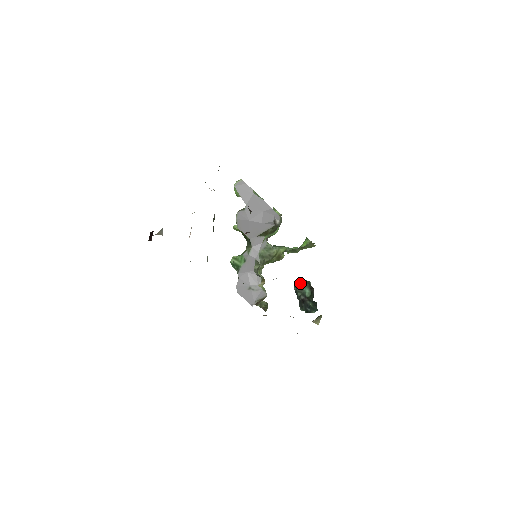
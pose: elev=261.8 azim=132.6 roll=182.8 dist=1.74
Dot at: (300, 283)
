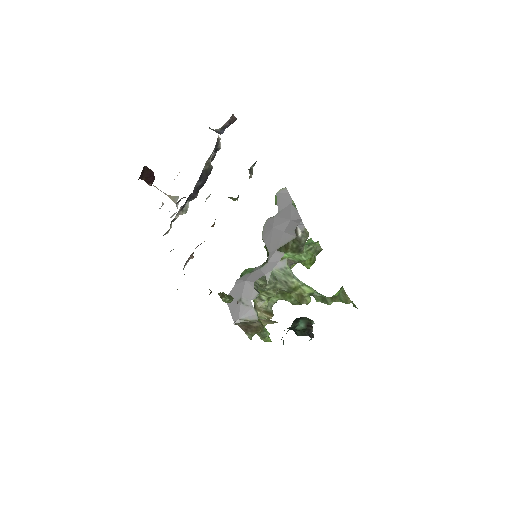
Dot at: (300, 317)
